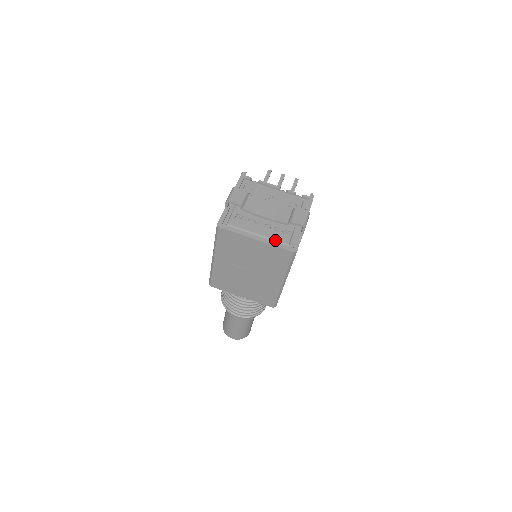
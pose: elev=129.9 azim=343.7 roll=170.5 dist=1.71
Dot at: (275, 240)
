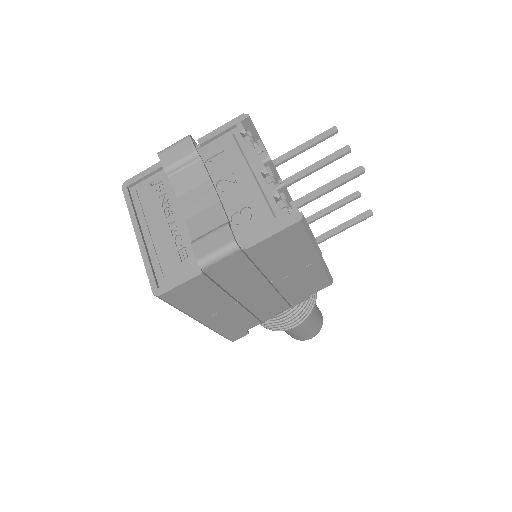
Dot at: (157, 255)
